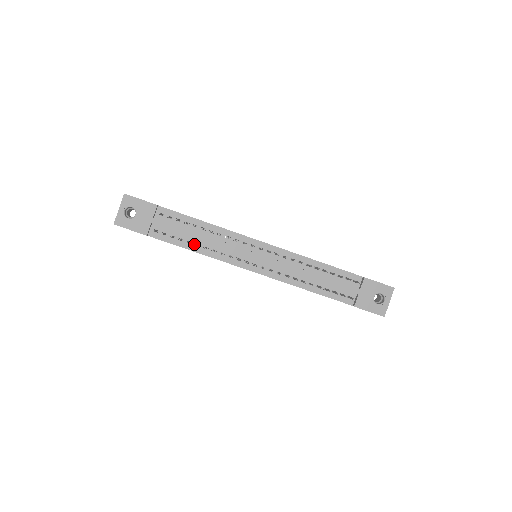
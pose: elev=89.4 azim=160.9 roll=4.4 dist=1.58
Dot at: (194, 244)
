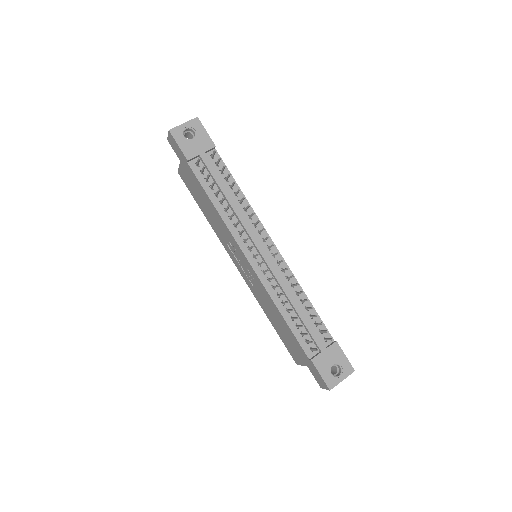
Dot at: (219, 200)
